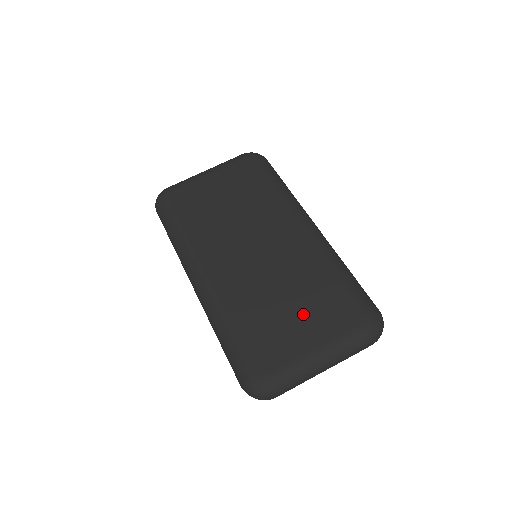
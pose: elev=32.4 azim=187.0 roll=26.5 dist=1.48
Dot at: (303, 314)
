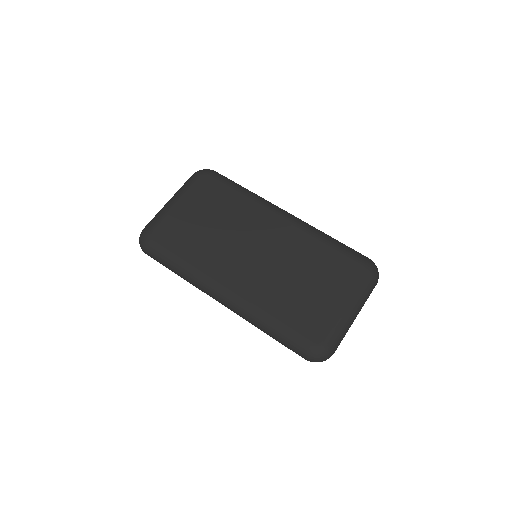
Dot at: (322, 285)
